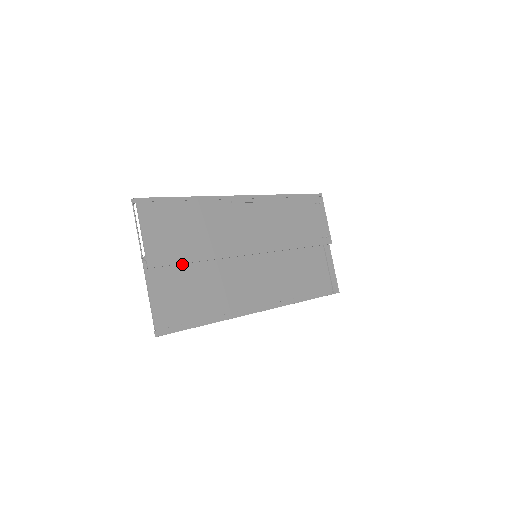
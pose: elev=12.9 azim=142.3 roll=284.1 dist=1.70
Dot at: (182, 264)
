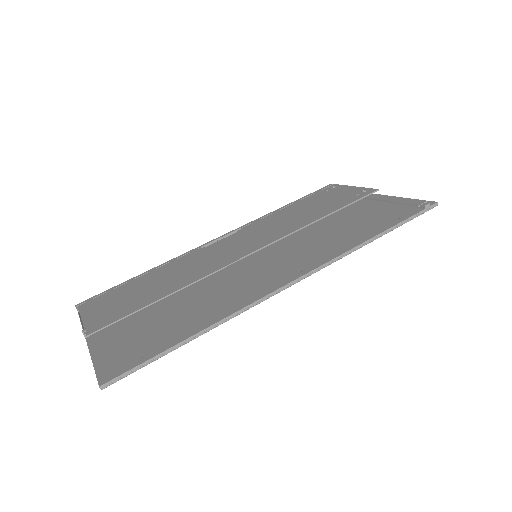
Dot at: (143, 314)
